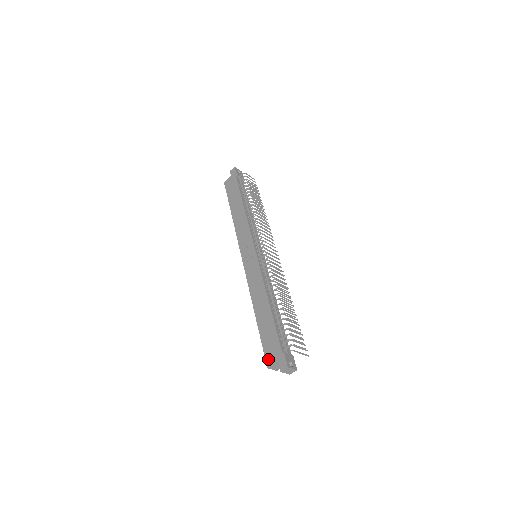
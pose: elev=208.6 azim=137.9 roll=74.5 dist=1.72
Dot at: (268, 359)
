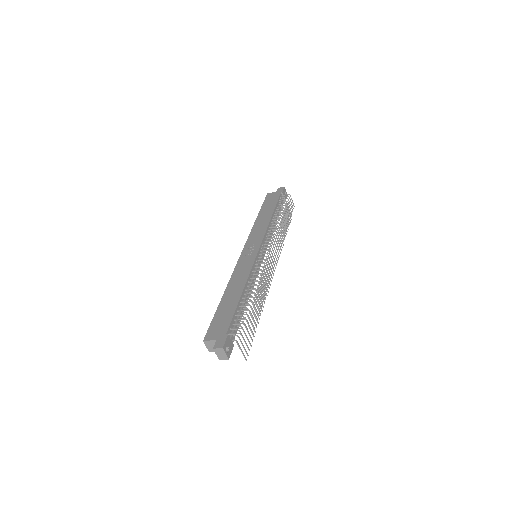
Dot at: (209, 334)
